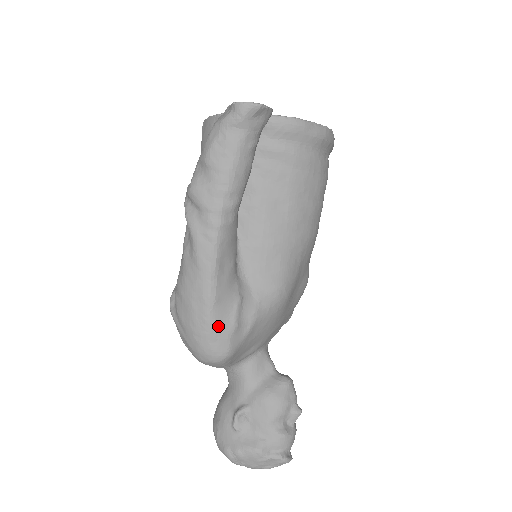
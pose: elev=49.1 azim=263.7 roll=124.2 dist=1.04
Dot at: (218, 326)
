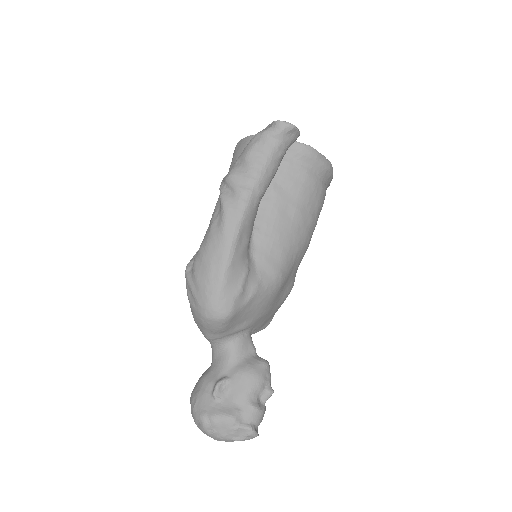
Dot at: (228, 286)
